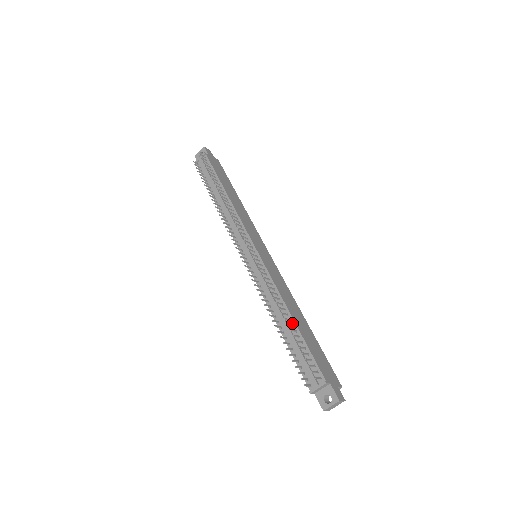
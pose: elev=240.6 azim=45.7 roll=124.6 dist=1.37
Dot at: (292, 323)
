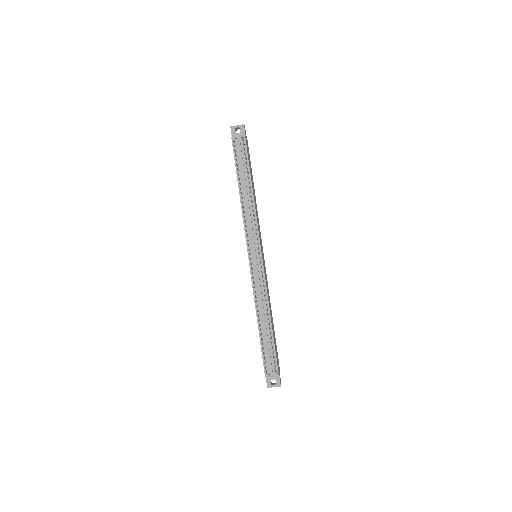
Dot at: (270, 326)
